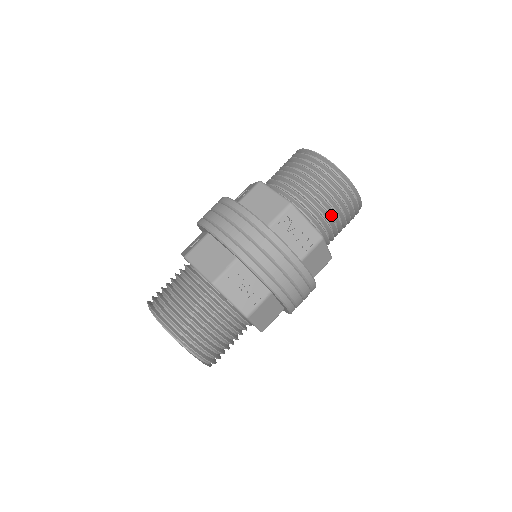
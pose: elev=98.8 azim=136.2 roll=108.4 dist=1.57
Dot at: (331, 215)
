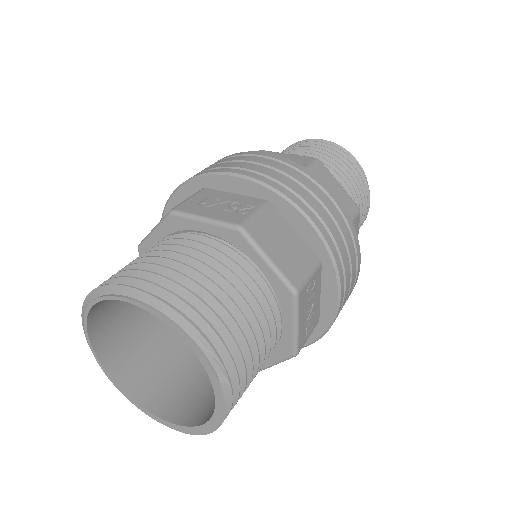
Dot at: occluded
